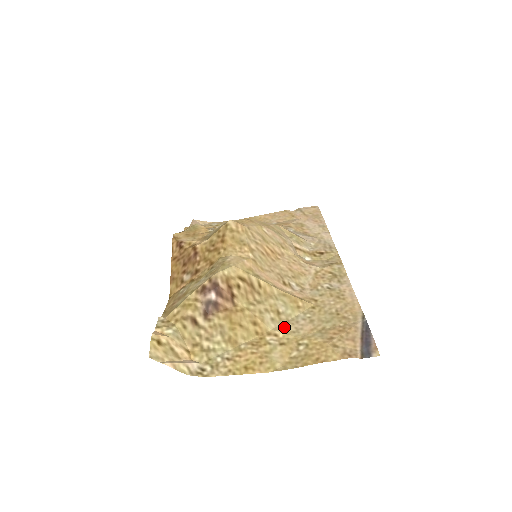
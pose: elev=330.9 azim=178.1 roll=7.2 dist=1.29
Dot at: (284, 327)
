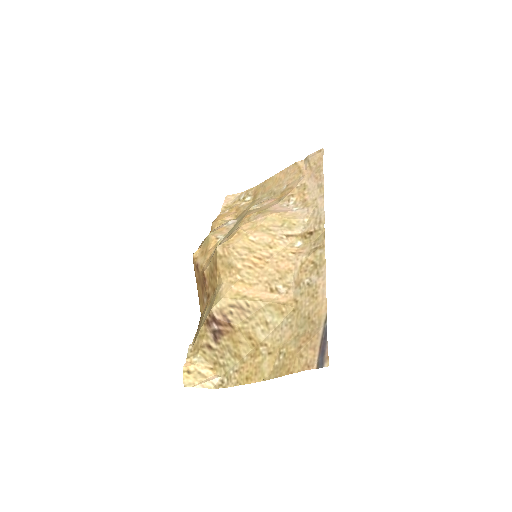
Dot at: (272, 336)
